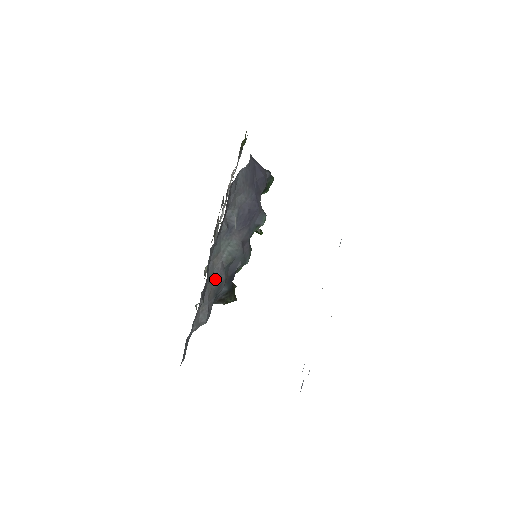
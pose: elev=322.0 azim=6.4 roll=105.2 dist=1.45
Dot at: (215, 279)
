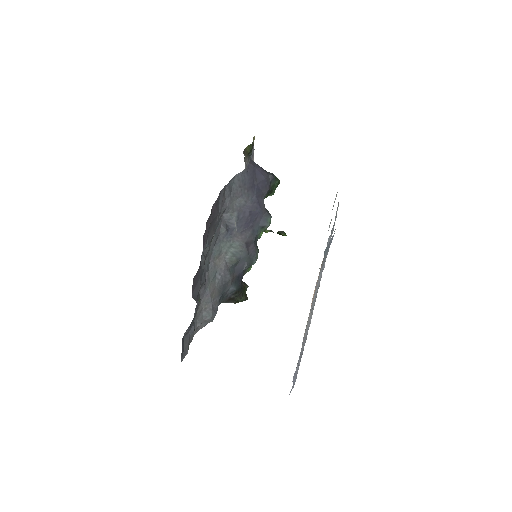
Dot at: (218, 279)
